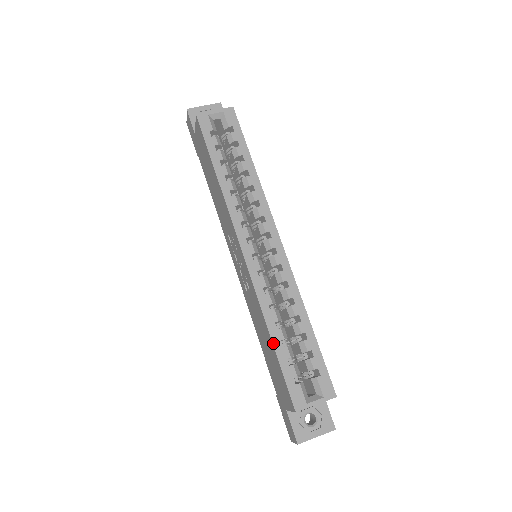
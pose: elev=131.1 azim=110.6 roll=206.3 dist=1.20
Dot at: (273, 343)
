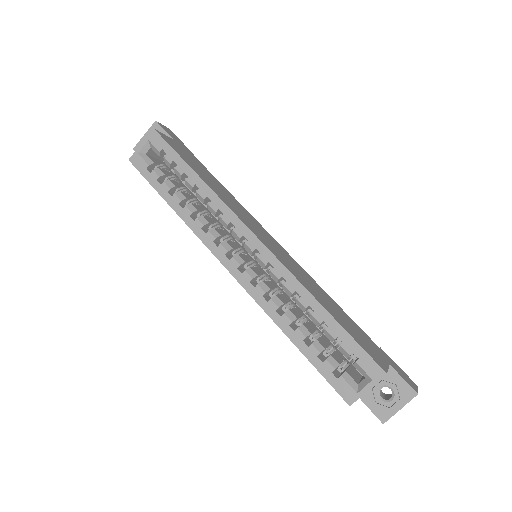
Dot at: (297, 347)
